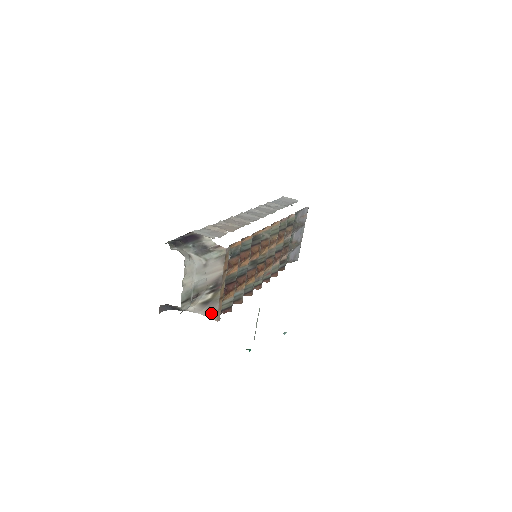
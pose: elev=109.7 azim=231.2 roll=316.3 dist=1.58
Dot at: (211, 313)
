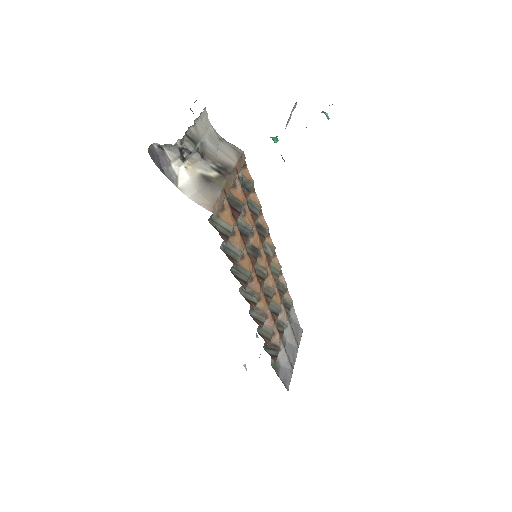
Dot at: (207, 199)
